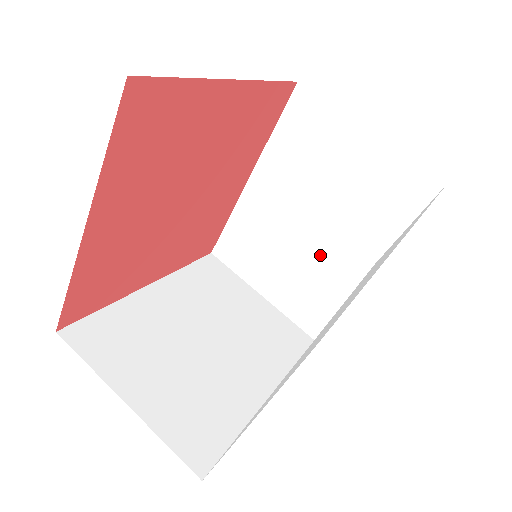
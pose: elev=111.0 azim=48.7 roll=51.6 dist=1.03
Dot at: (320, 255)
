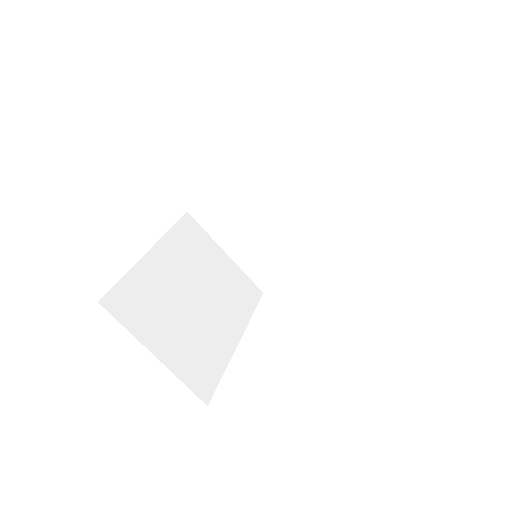
Dot at: (283, 237)
